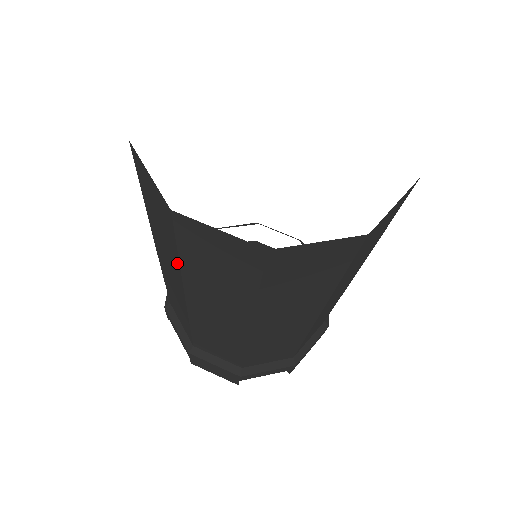
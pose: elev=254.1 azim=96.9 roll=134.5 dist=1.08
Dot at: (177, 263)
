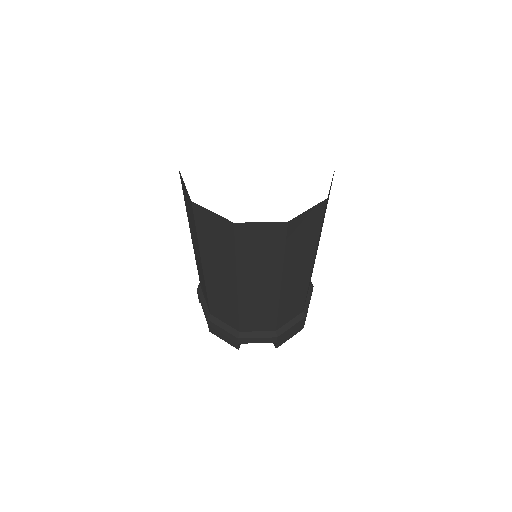
Dot at: (197, 239)
